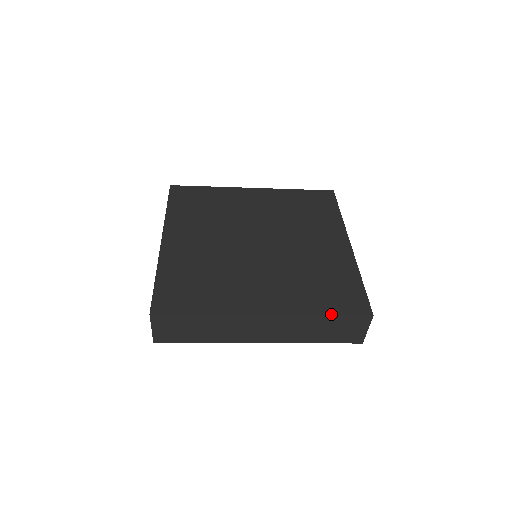
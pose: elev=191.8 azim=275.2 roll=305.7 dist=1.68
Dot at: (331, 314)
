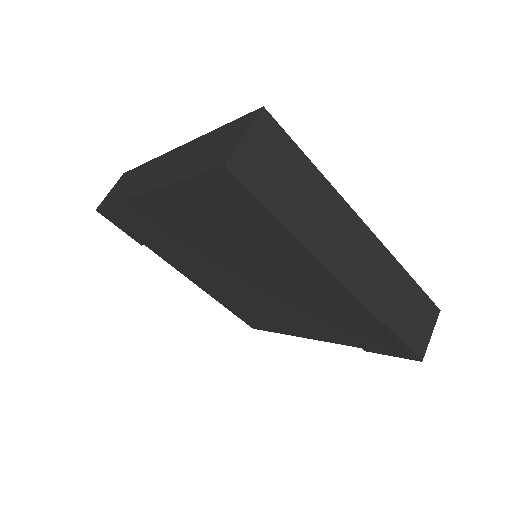
Dot at: (413, 280)
